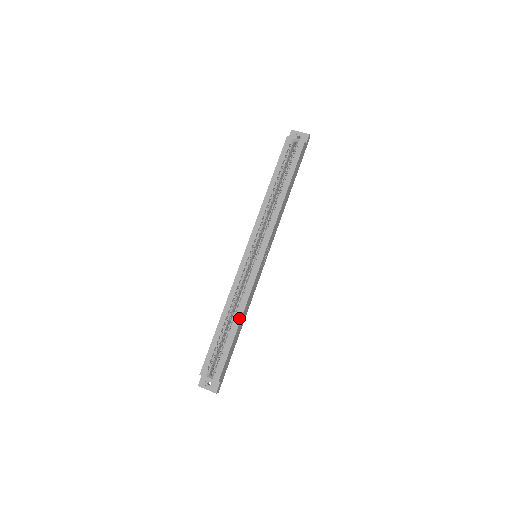
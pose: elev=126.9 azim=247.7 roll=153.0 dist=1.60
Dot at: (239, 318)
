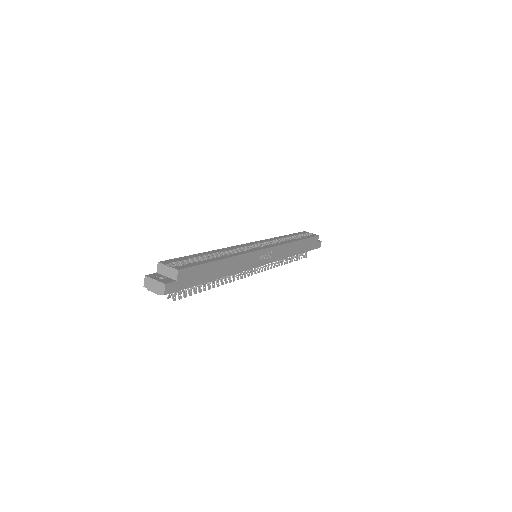
Dot at: (226, 257)
